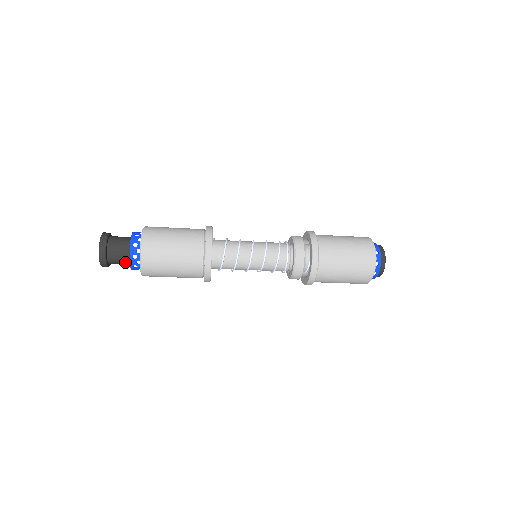
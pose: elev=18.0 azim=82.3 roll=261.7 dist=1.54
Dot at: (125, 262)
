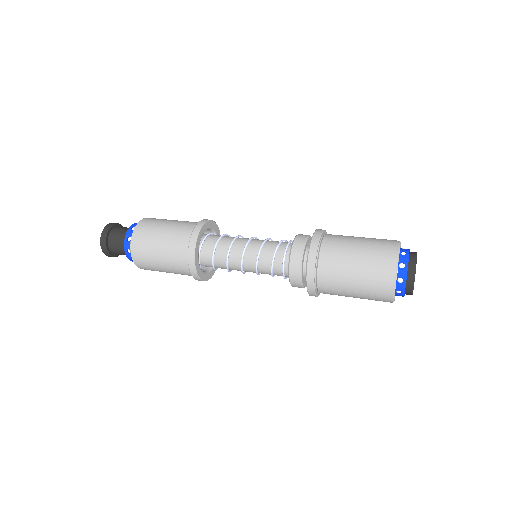
Dot at: occluded
